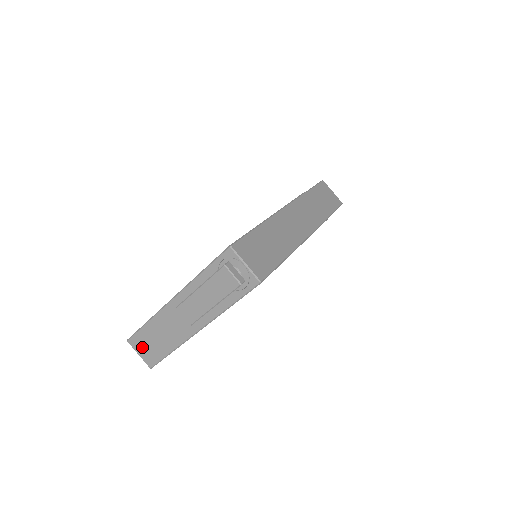
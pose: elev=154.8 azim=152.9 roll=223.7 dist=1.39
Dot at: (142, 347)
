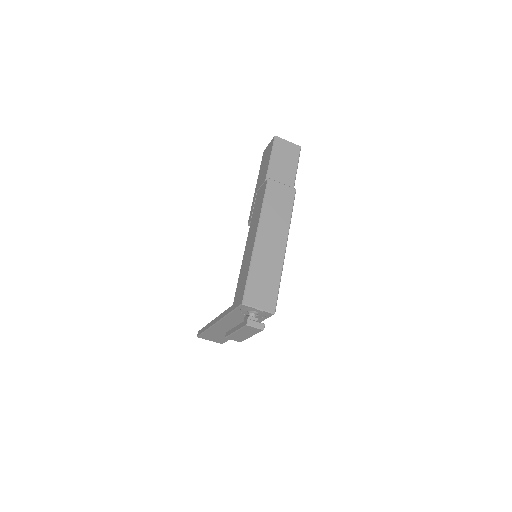
Dot at: (210, 338)
